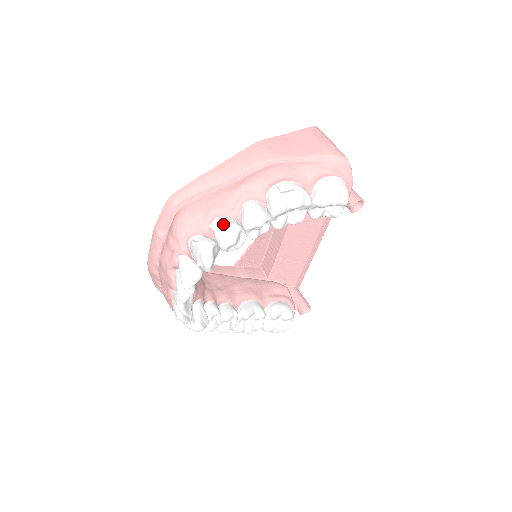
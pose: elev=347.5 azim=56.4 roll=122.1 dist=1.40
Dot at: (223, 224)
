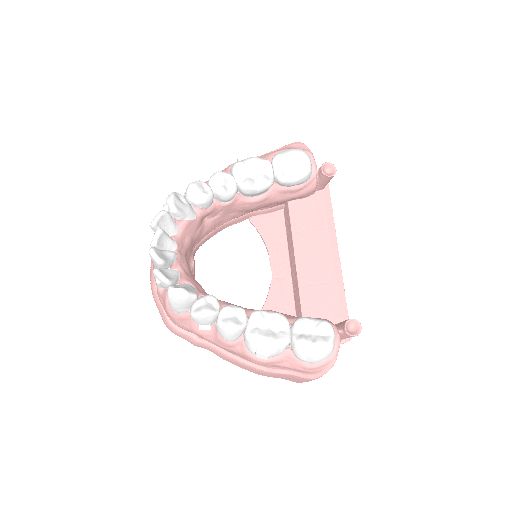
Dot at: occluded
